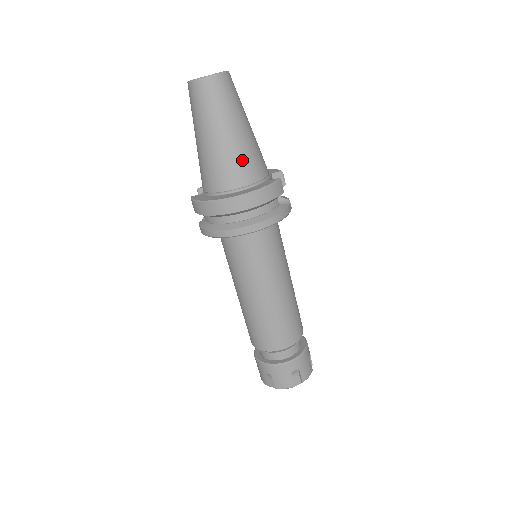
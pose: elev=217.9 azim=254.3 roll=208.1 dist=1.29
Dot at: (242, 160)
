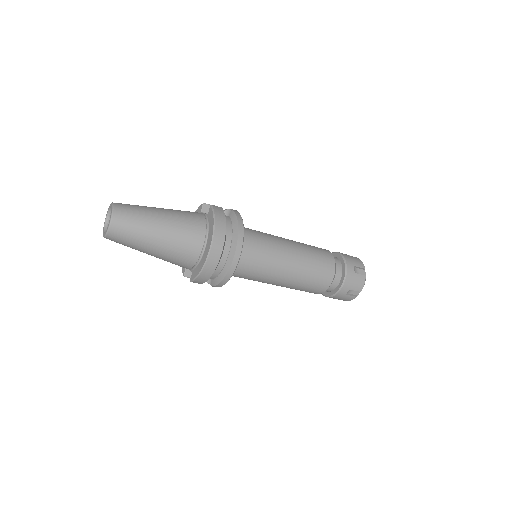
Dot at: (185, 225)
